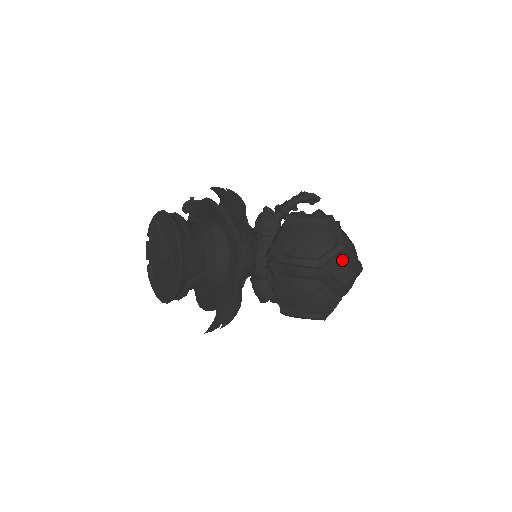
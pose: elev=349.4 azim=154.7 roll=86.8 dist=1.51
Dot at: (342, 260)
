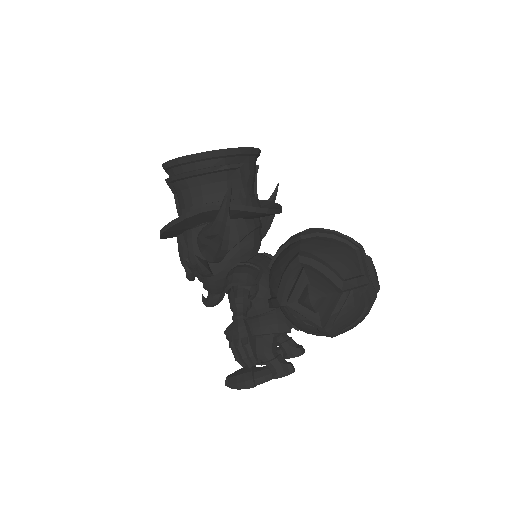
Dot at: occluded
